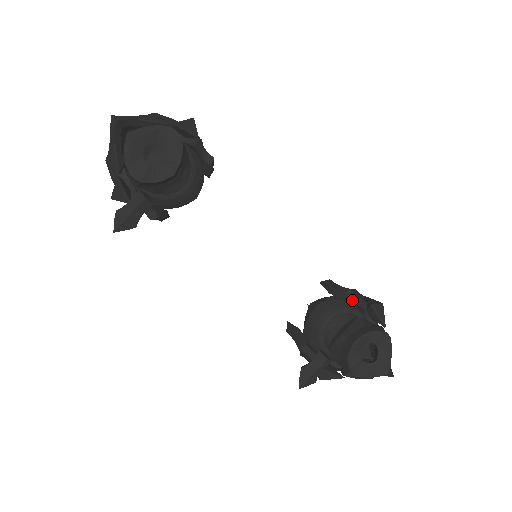
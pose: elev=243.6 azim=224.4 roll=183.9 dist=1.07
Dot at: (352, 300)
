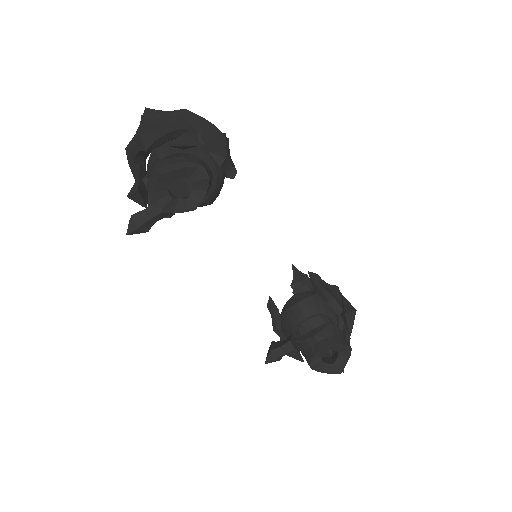
Dot at: (331, 305)
